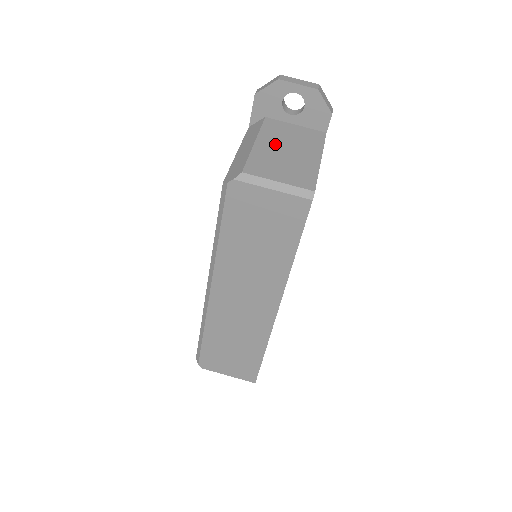
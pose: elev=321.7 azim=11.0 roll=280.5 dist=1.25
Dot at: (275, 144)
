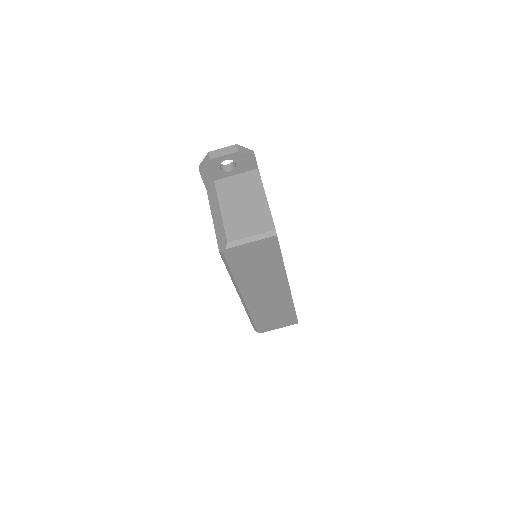
Dot at: (233, 203)
